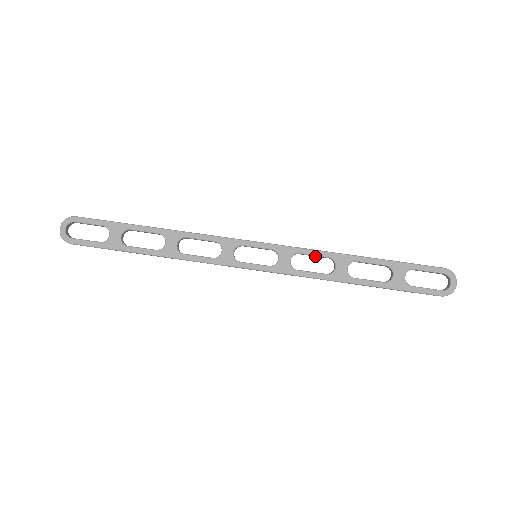
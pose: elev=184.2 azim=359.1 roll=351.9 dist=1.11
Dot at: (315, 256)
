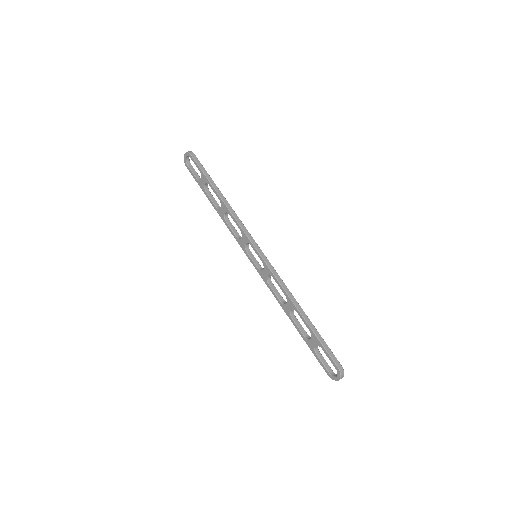
Dot at: (283, 286)
